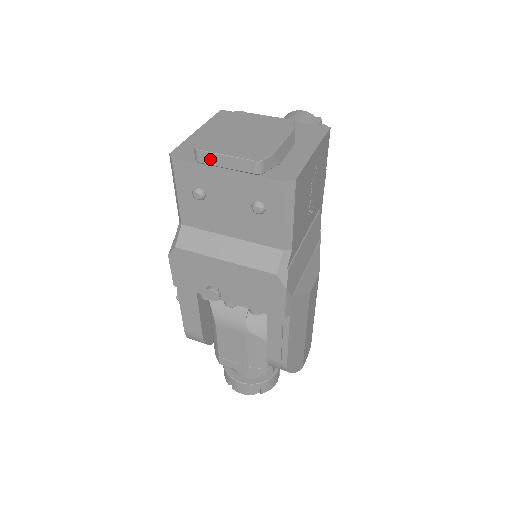
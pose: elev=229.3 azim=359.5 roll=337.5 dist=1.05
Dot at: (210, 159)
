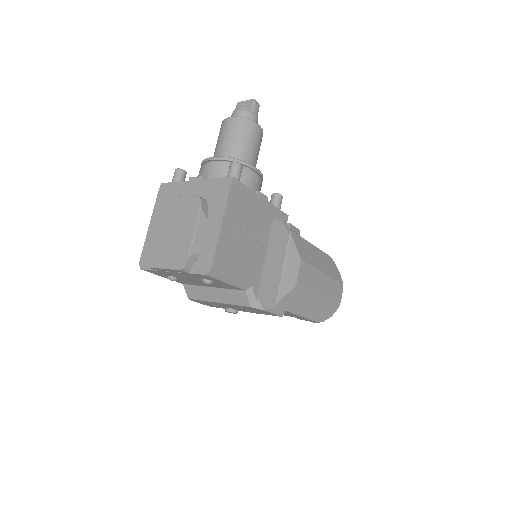
Dot at: (158, 269)
